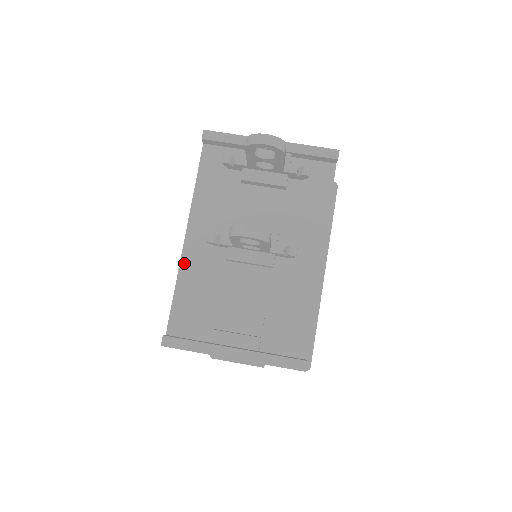
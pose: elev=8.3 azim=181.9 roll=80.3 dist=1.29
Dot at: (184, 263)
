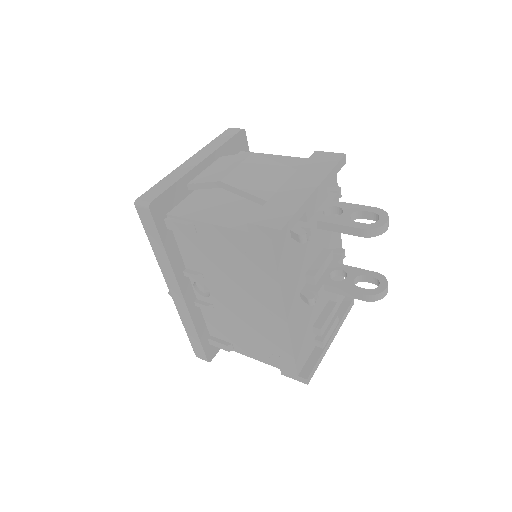
Dot at: (292, 331)
